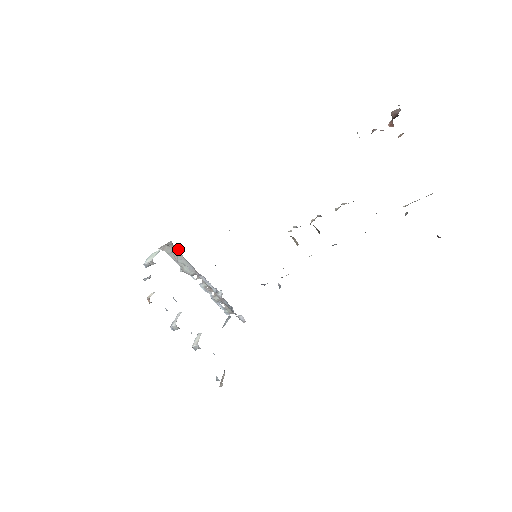
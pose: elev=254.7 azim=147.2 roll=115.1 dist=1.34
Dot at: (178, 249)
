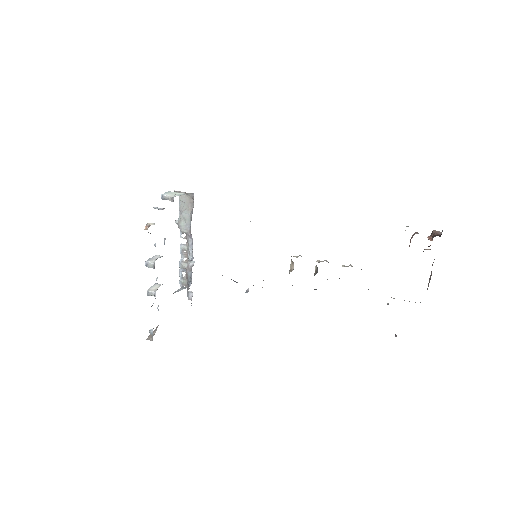
Dot at: (193, 204)
